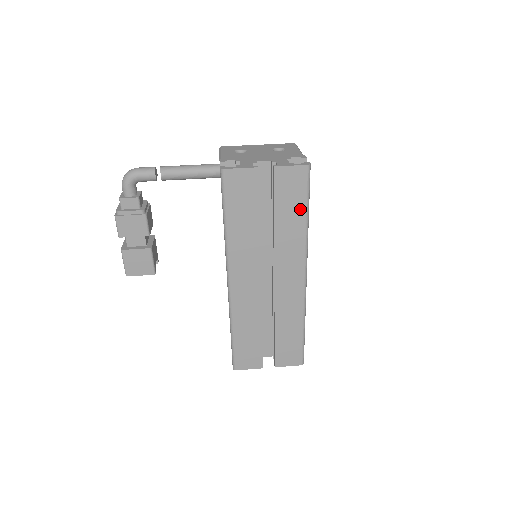
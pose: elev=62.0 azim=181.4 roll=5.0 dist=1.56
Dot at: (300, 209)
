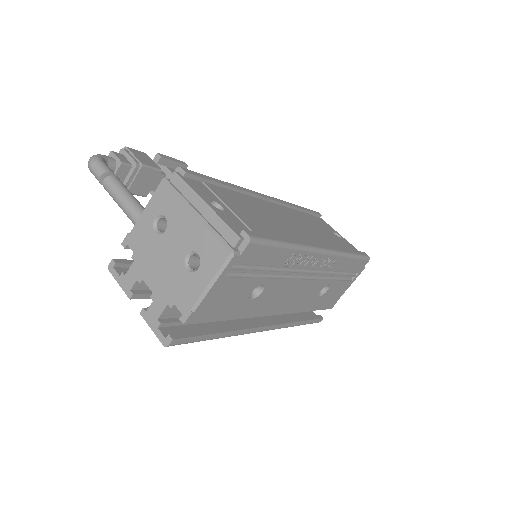
Dot at: occluded
